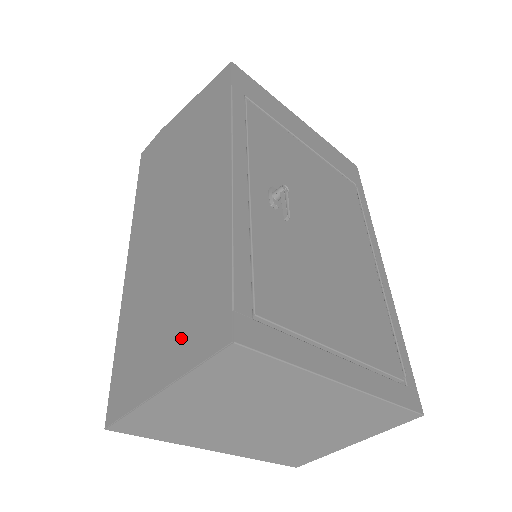
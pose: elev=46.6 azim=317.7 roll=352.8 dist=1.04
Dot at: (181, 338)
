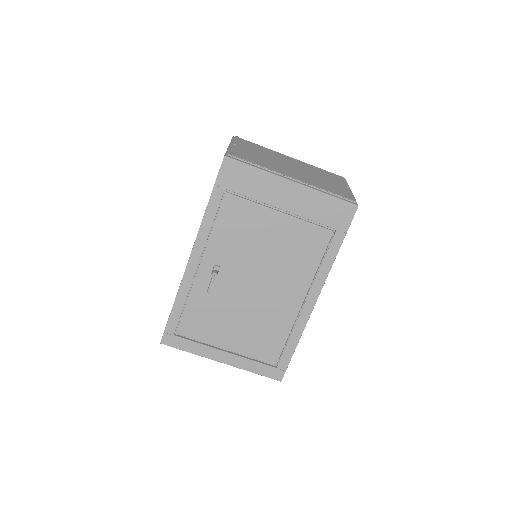
Dot at: occluded
